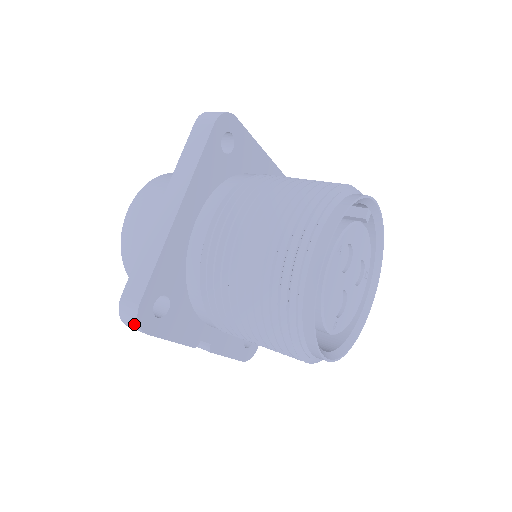
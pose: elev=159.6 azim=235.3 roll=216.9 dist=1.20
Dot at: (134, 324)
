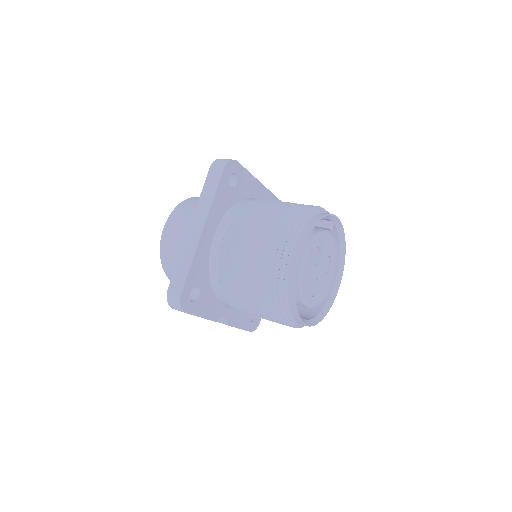
Dot at: (178, 307)
